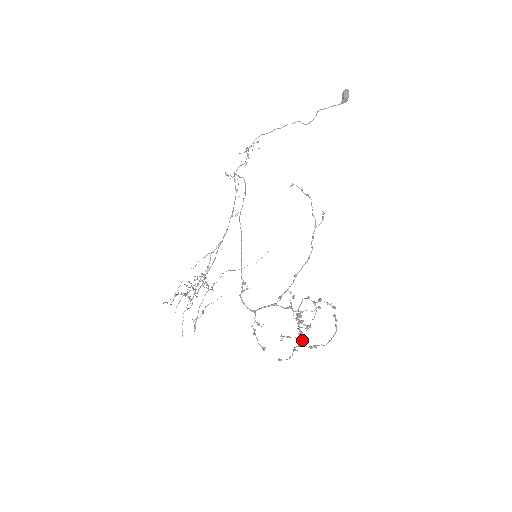
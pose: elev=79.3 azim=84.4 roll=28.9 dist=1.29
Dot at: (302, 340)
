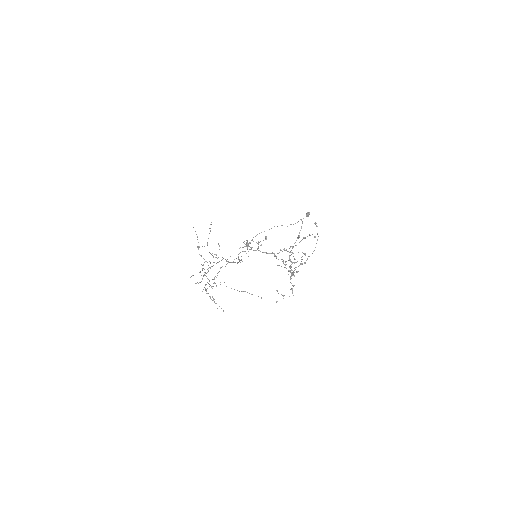
Dot at: (294, 270)
